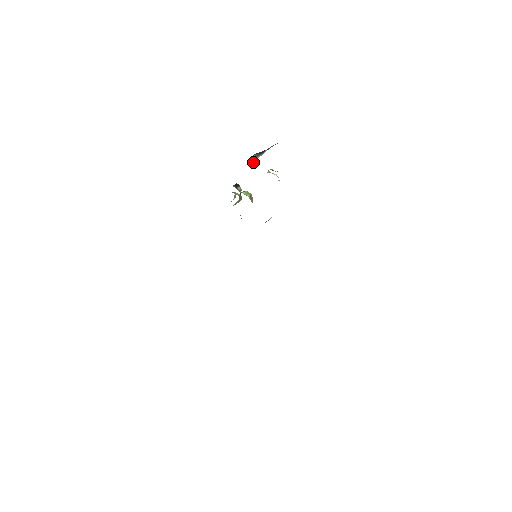
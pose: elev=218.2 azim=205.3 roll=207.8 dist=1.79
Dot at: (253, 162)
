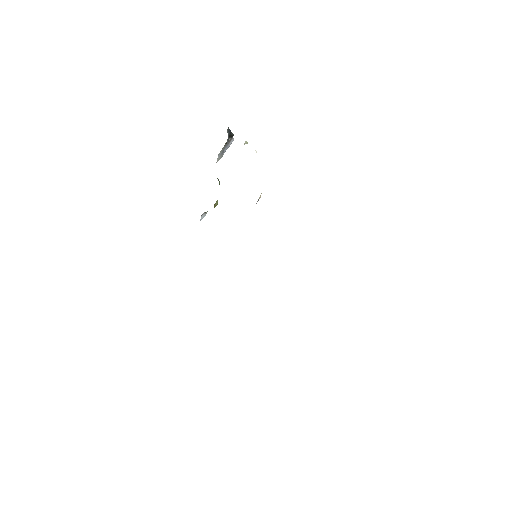
Dot at: occluded
